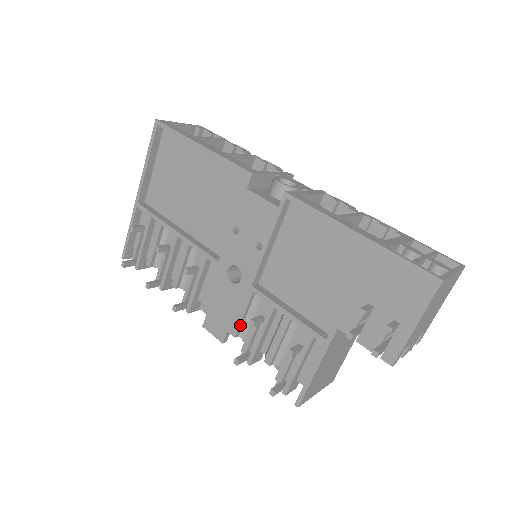
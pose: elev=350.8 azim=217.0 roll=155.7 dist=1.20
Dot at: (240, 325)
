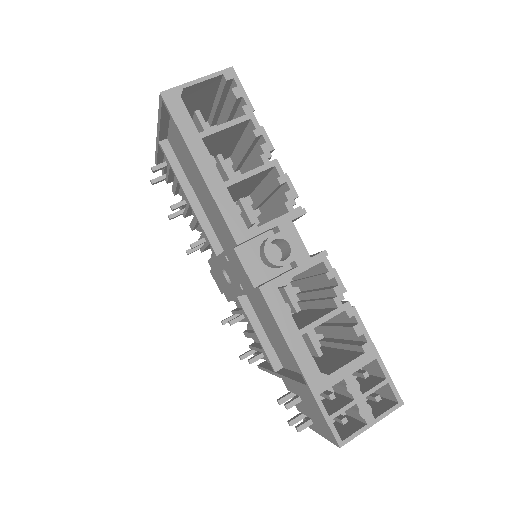
Dot at: occluded
